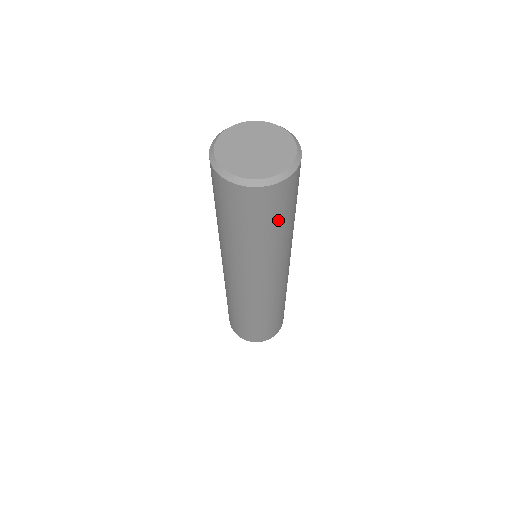
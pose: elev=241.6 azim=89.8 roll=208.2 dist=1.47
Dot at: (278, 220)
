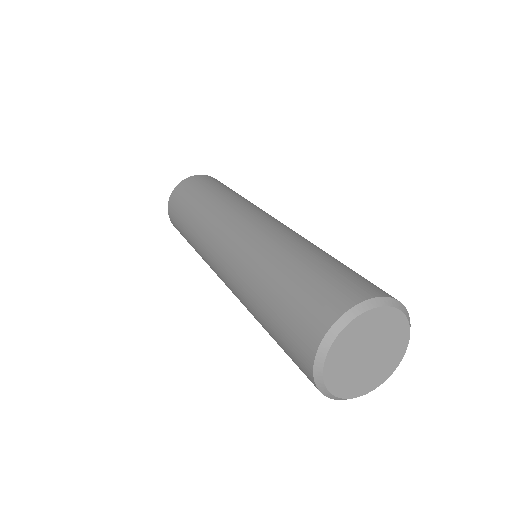
Dot at: occluded
